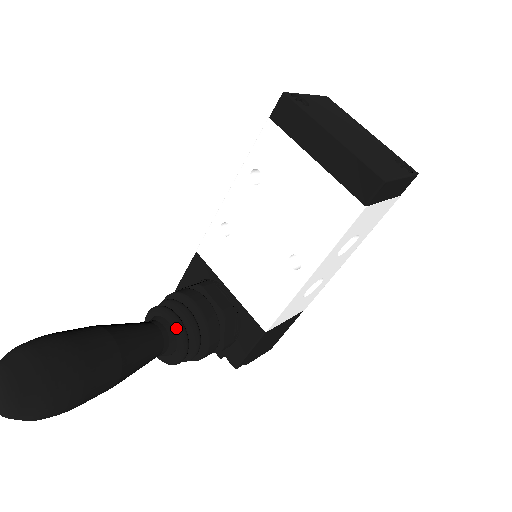
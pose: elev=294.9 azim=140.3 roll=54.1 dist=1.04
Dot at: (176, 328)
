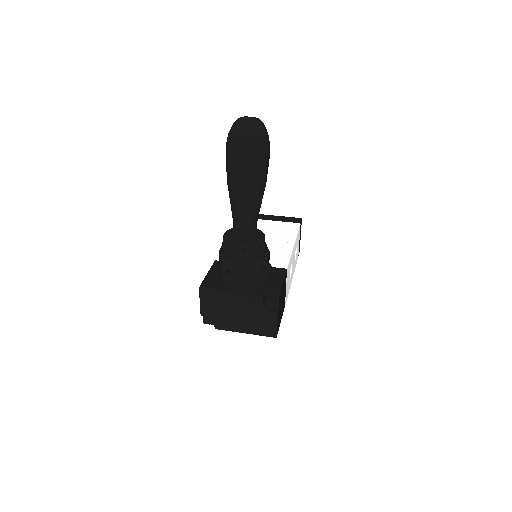
Dot at: occluded
